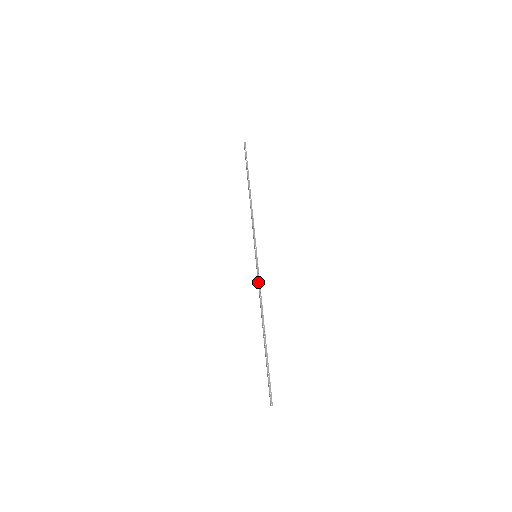
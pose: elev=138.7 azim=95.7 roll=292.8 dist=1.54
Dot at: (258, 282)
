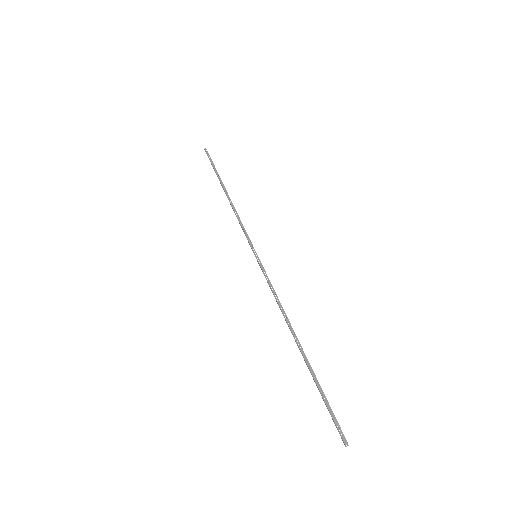
Dot at: (268, 284)
